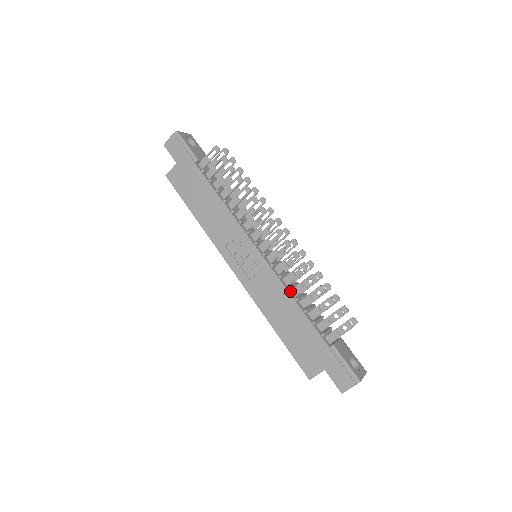
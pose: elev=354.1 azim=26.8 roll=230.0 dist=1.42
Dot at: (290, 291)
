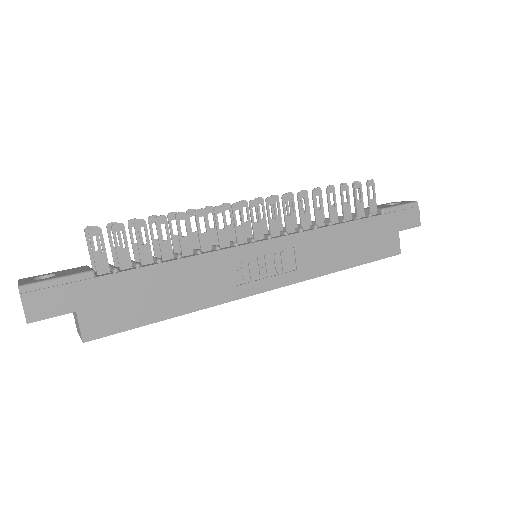
Dot at: (319, 228)
